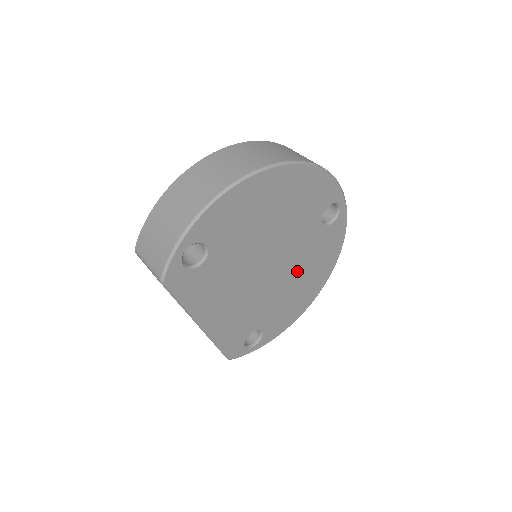
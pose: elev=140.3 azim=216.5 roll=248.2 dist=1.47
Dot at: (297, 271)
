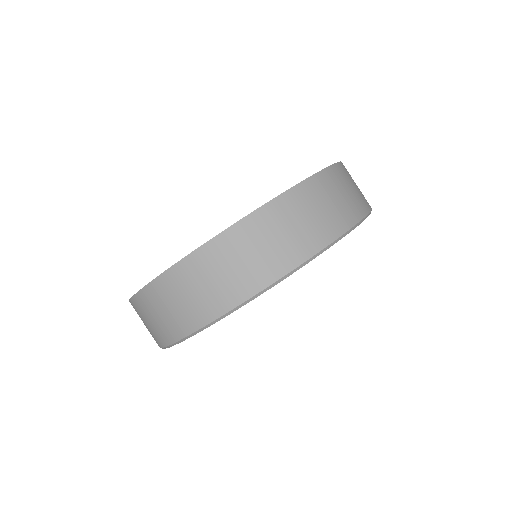
Dot at: occluded
